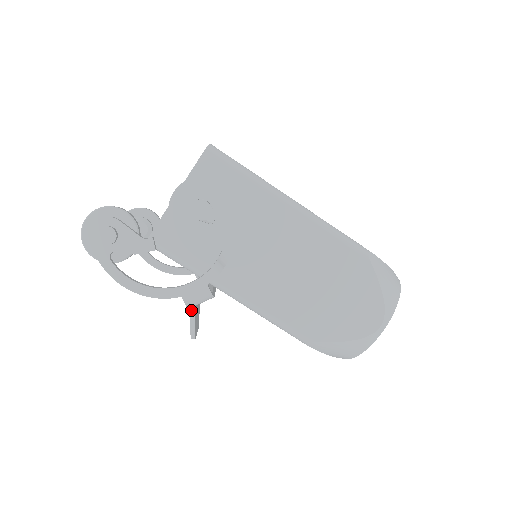
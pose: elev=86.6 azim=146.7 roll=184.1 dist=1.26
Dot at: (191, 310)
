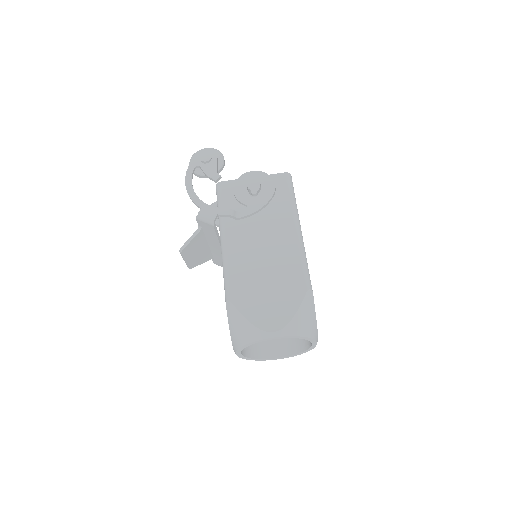
Dot at: (197, 232)
